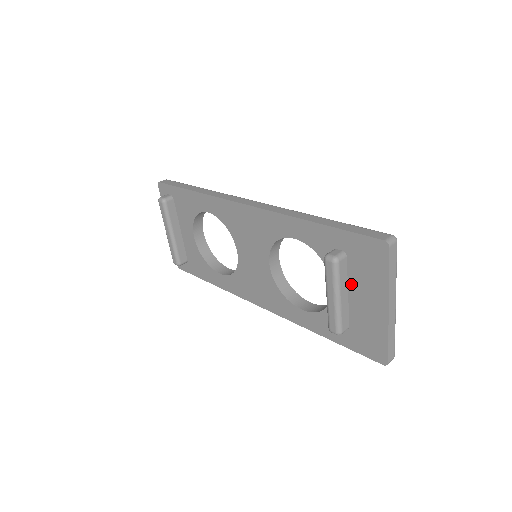
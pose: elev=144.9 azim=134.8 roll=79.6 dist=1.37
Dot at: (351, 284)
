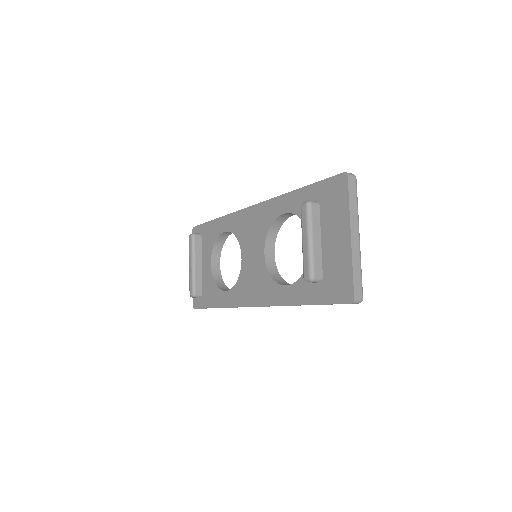
Dot at: (323, 230)
